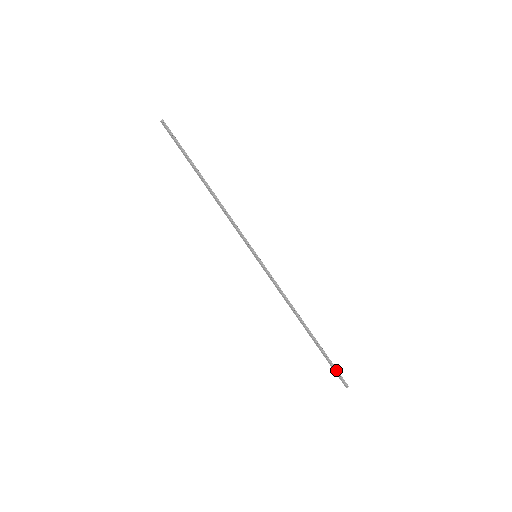
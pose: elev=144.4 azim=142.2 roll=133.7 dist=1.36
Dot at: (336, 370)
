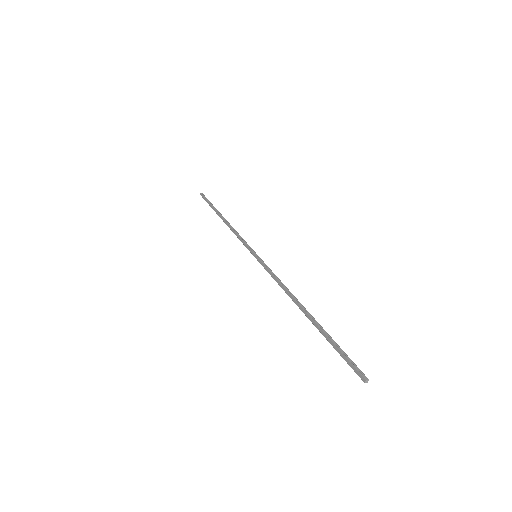
Dot at: (346, 356)
